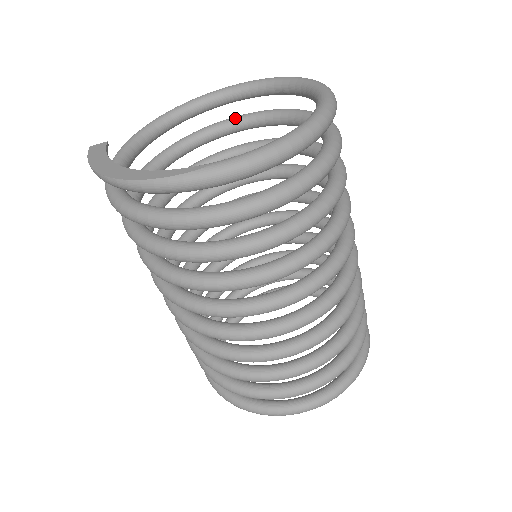
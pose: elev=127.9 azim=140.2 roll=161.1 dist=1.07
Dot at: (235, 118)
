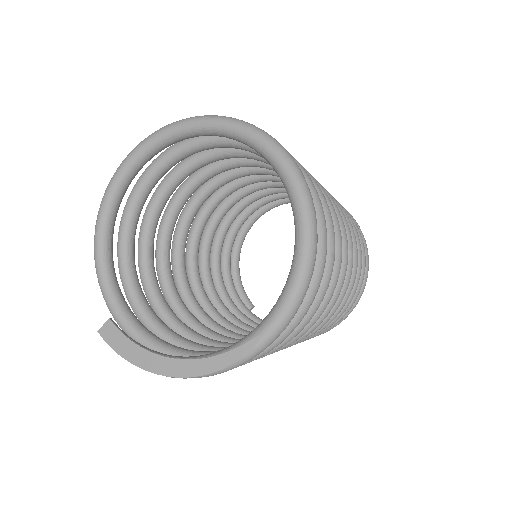
Dot at: (159, 164)
